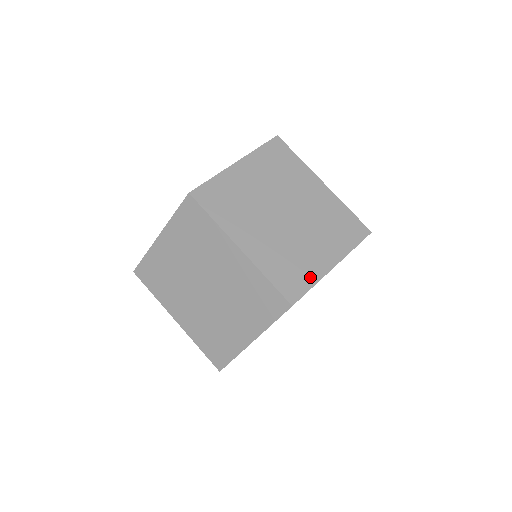
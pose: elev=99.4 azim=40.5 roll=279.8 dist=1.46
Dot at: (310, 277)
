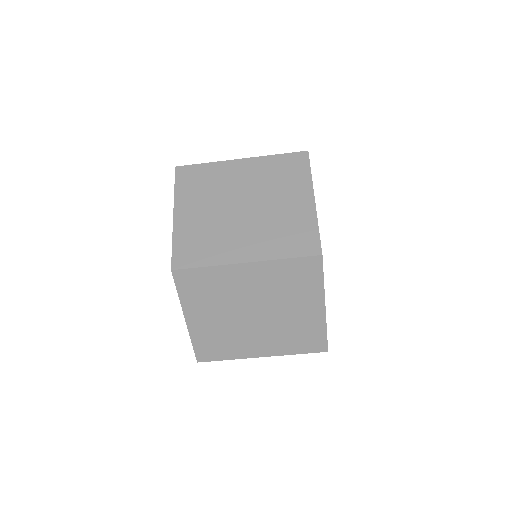
Dot at: (318, 329)
